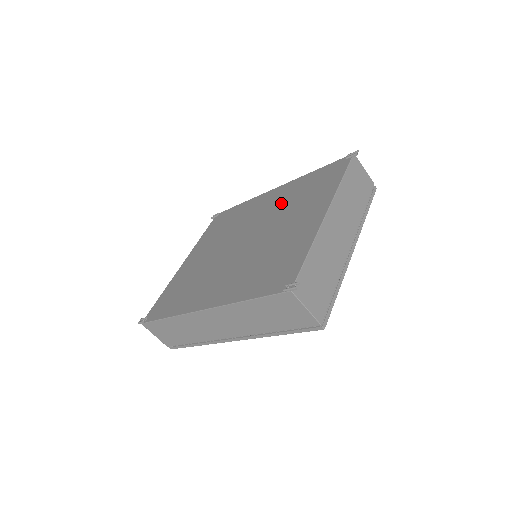
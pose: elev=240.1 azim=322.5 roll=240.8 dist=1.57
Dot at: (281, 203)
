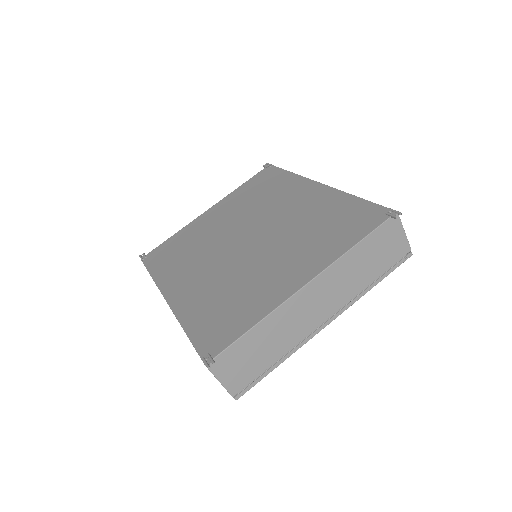
Dot at: (302, 217)
